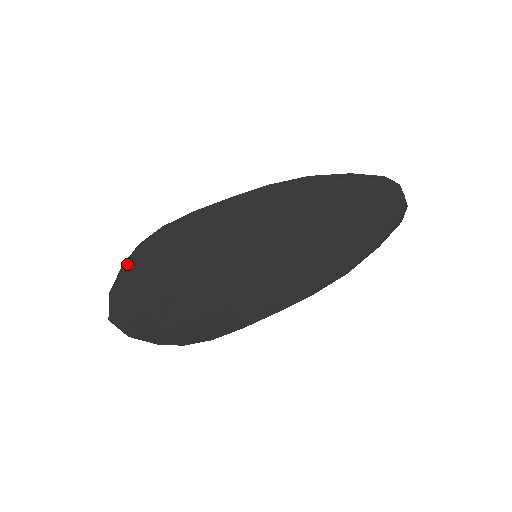
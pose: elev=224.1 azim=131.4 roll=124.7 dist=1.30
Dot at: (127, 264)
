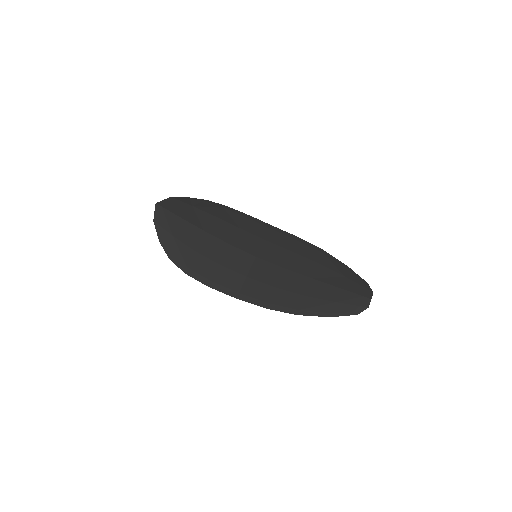
Dot at: (192, 199)
